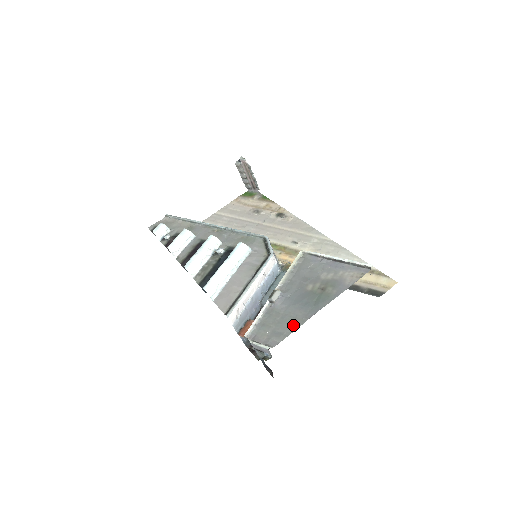
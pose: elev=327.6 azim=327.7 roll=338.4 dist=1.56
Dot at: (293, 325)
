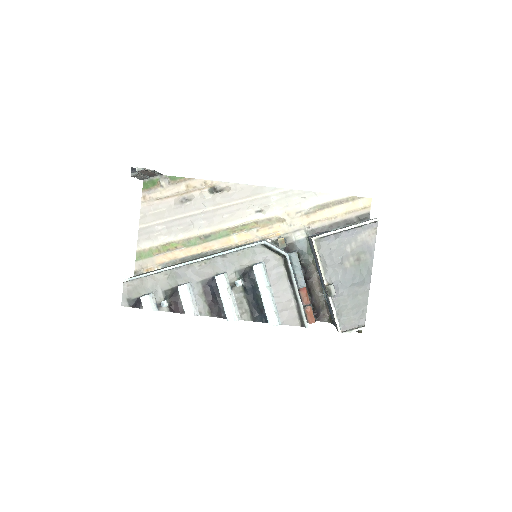
Dot at: (363, 300)
